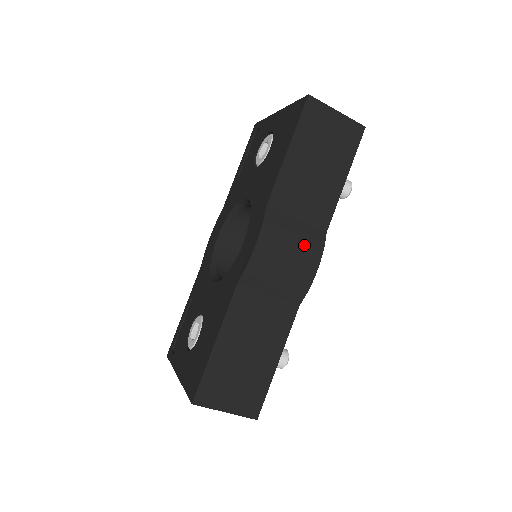
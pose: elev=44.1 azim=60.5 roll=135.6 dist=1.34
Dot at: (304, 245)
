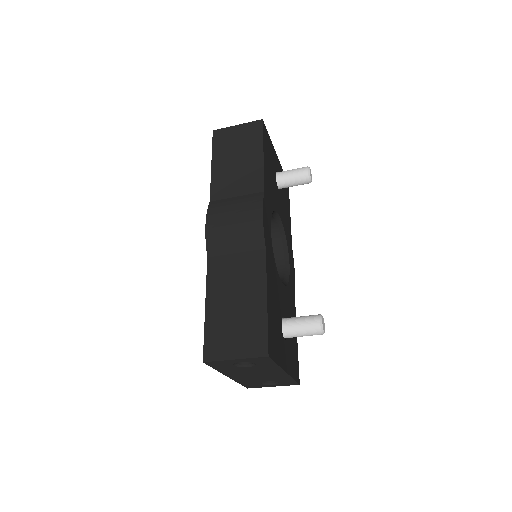
Dot at: (245, 206)
